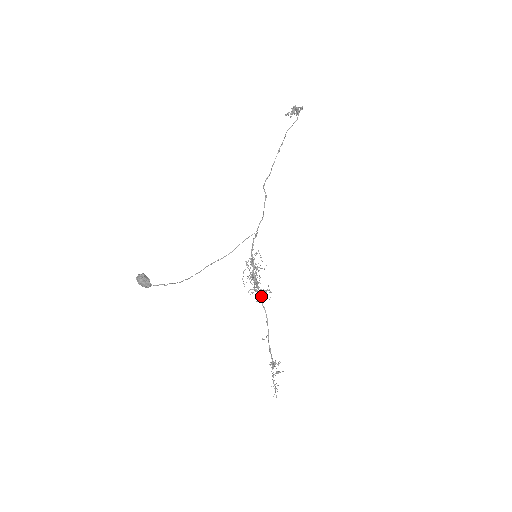
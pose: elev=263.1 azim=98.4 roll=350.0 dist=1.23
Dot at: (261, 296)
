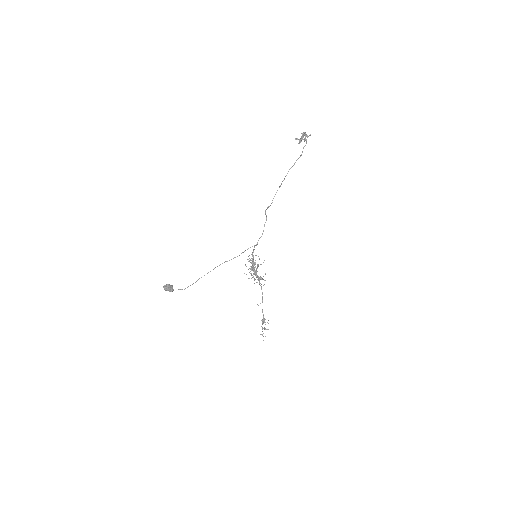
Dot at: occluded
